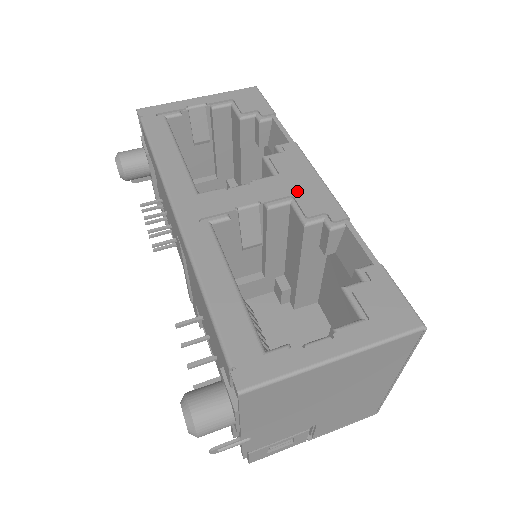
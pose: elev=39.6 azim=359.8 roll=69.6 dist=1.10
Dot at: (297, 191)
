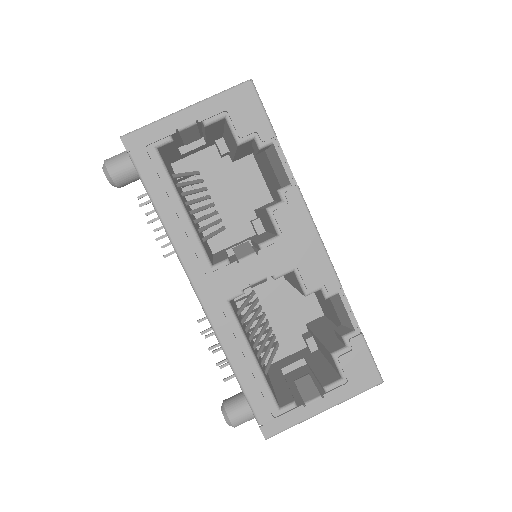
Dot at: (300, 259)
